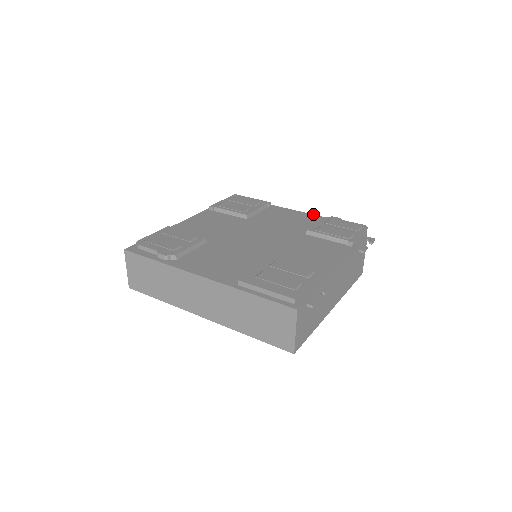
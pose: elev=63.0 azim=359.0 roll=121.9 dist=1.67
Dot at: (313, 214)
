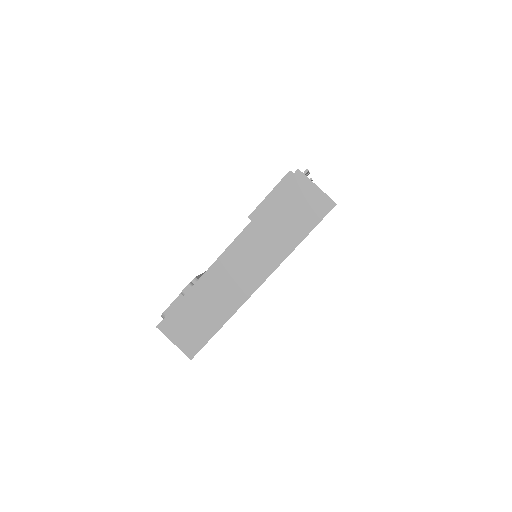
Dot at: occluded
